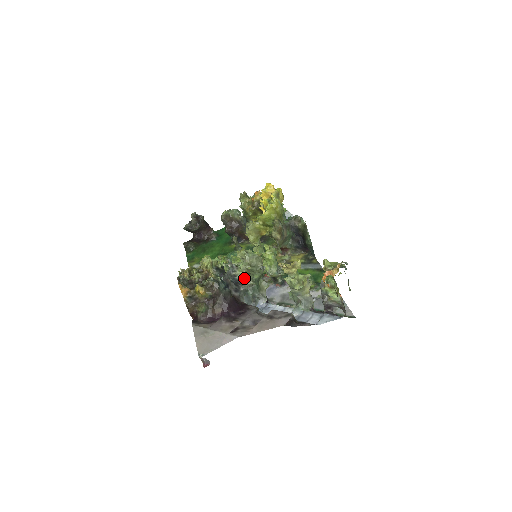
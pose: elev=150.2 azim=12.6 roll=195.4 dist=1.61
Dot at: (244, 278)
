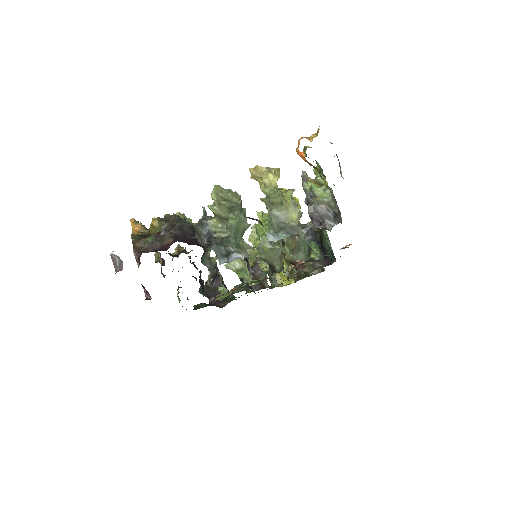
Dot at: (219, 229)
